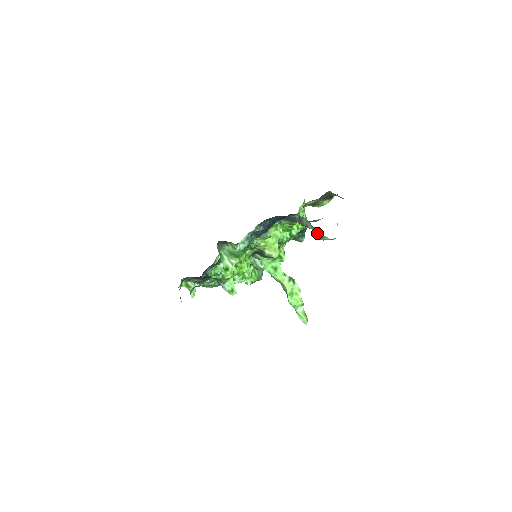
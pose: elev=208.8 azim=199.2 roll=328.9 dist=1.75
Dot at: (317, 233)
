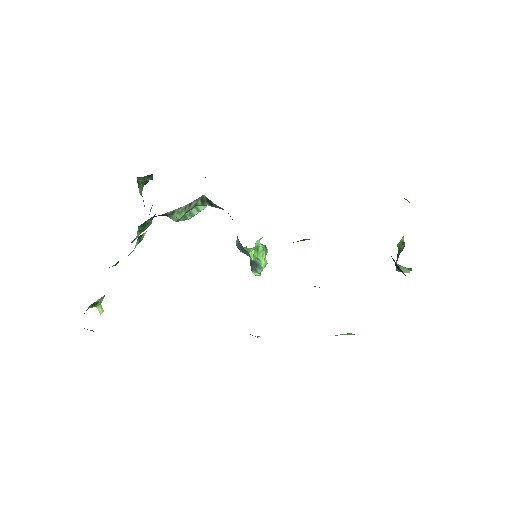
Dot at: (406, 272)
